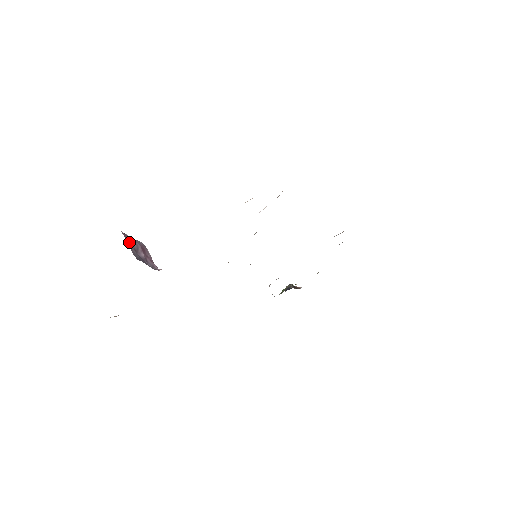
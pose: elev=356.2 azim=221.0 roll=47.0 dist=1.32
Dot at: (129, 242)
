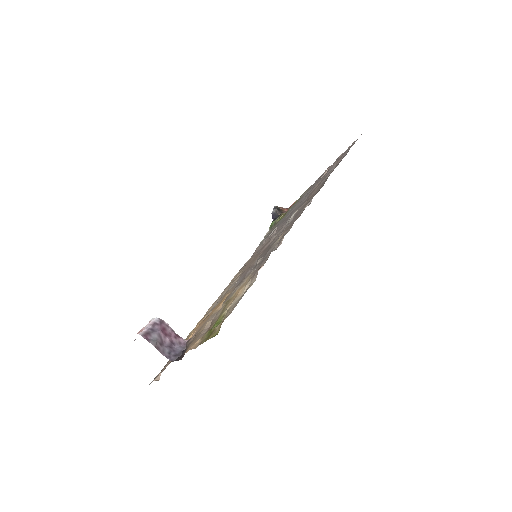
Dot at: (154, 344)
